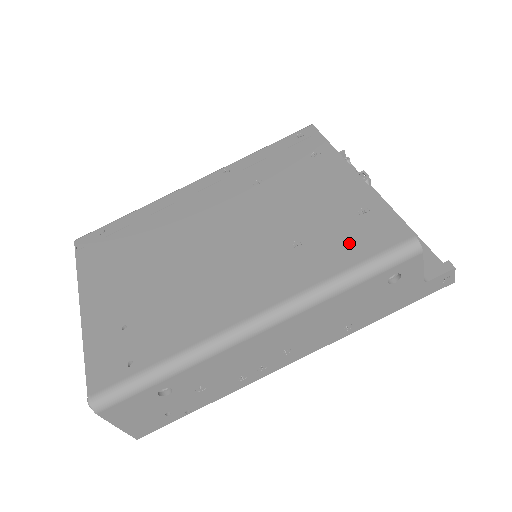
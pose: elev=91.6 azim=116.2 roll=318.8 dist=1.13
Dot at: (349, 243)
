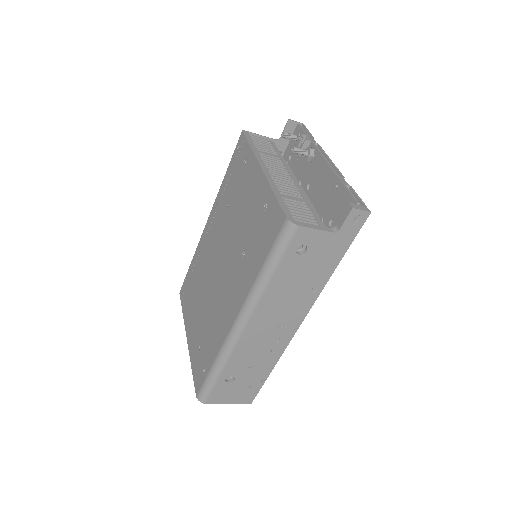
Dot at: (262, 241)
